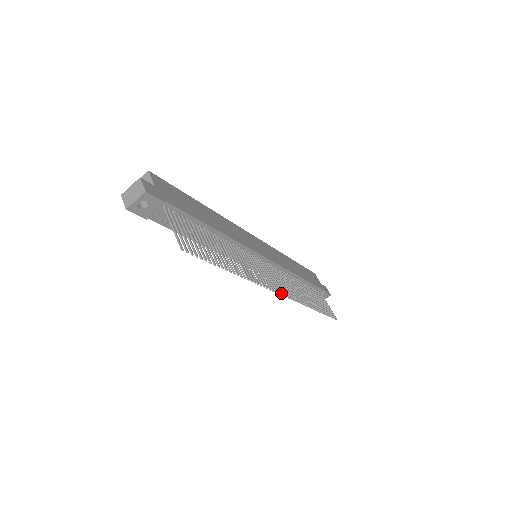
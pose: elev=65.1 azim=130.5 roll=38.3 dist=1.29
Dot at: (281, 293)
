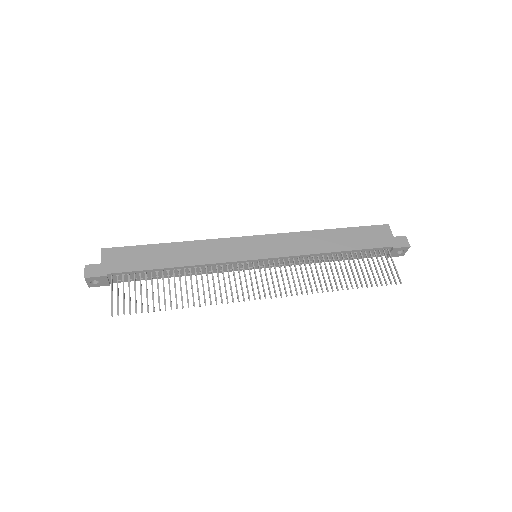
Dot at: (265, 297)
